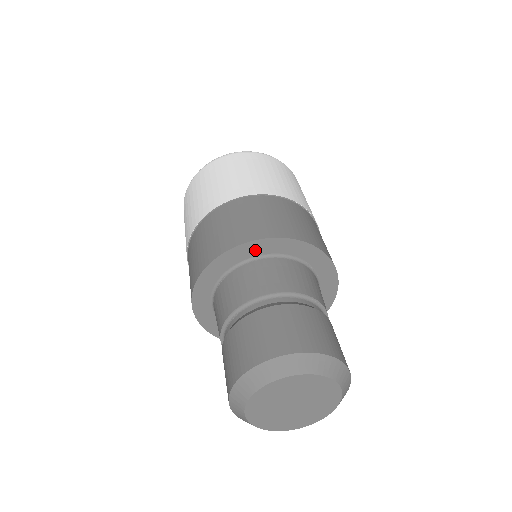
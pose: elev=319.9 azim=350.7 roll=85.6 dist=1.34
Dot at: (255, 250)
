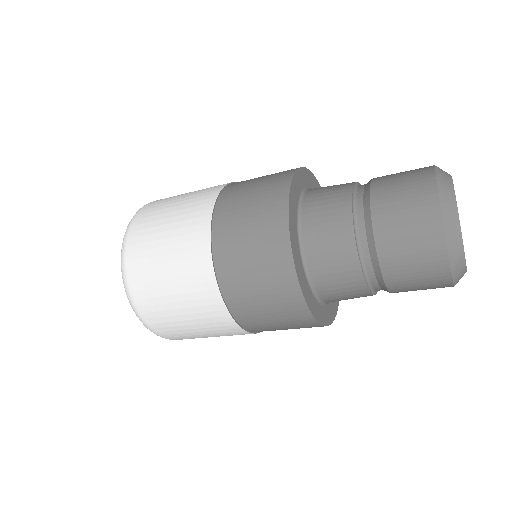
Dot at: (296, 192)
